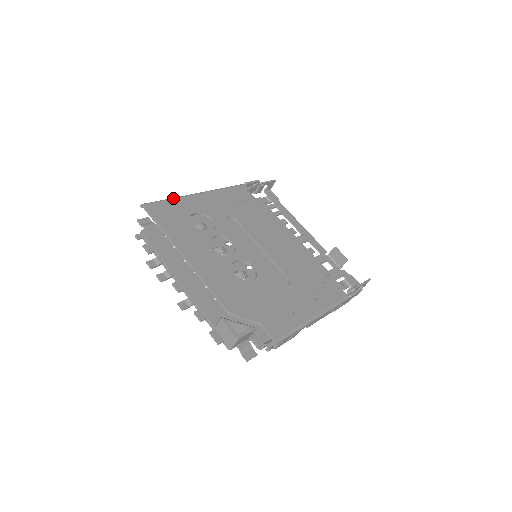
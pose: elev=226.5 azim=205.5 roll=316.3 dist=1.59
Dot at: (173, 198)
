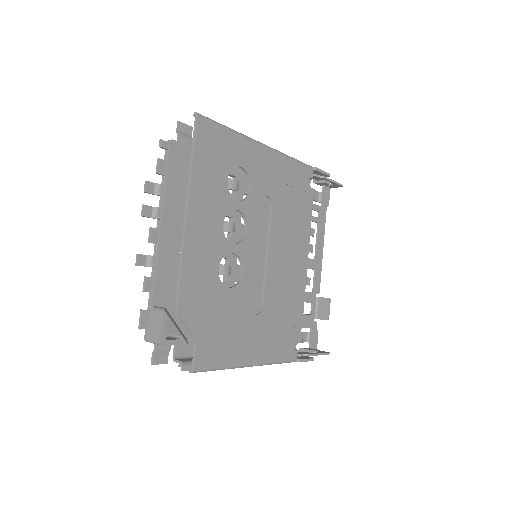
Dot at: (235, 131)
